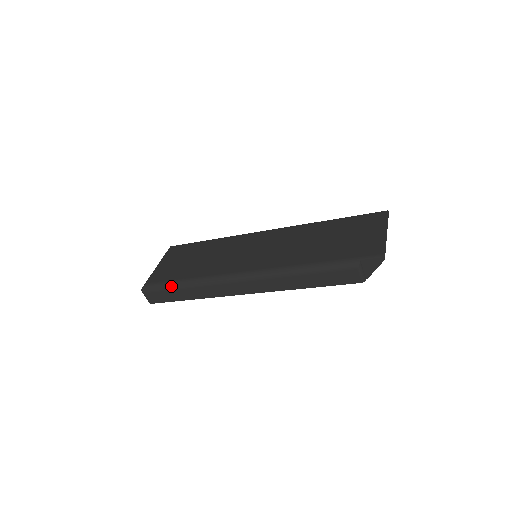
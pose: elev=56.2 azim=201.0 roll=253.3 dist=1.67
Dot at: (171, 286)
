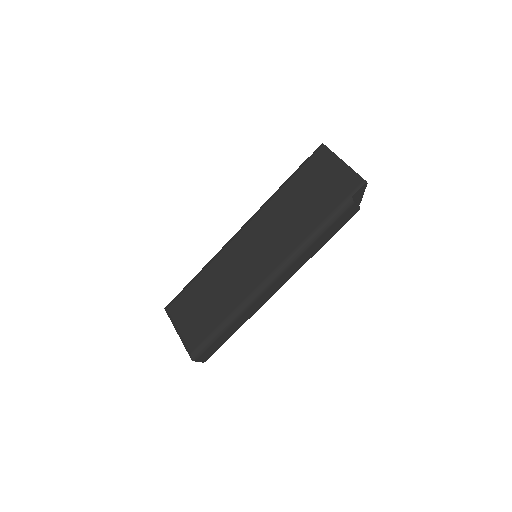
Dot at: (216, 336)
